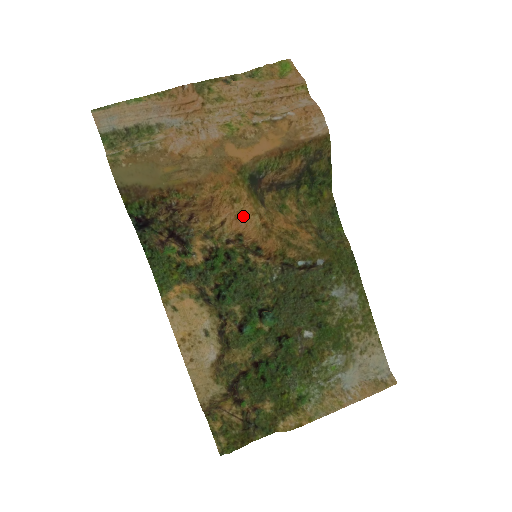
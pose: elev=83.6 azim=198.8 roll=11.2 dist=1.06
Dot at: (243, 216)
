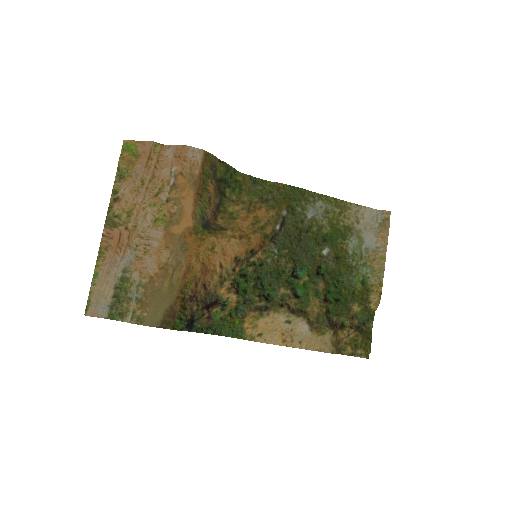
Dot at: (226, 249)
